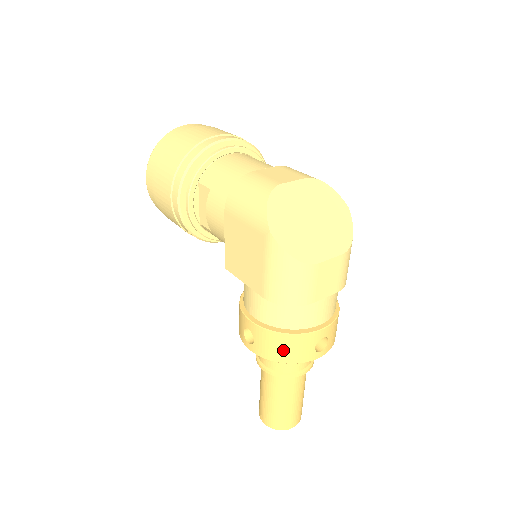
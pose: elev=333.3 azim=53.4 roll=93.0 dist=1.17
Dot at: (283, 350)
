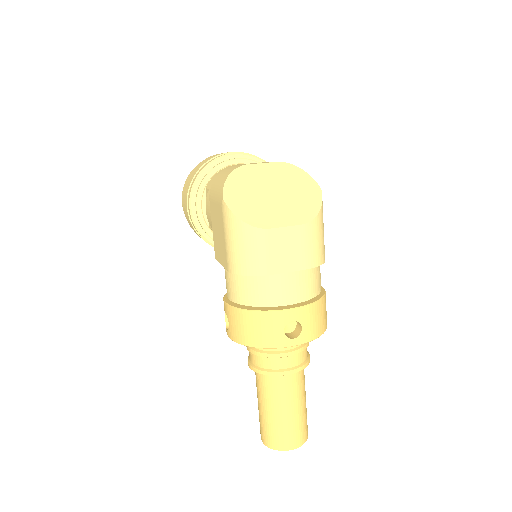
Dot at: (250, 330)
